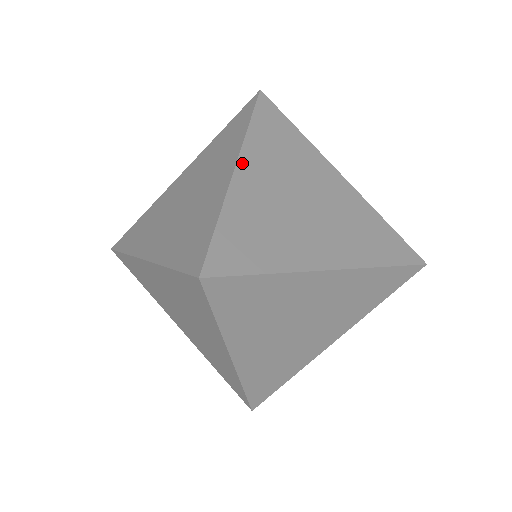
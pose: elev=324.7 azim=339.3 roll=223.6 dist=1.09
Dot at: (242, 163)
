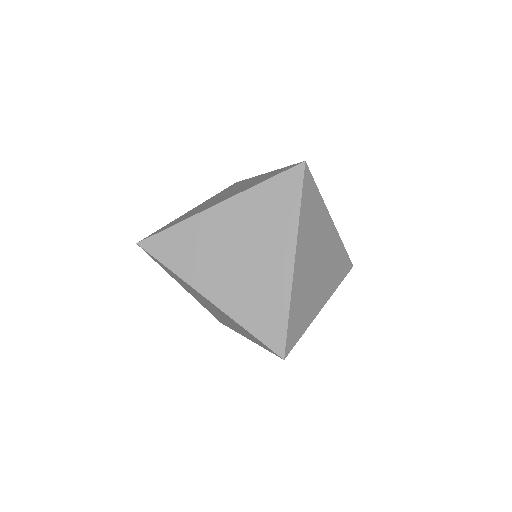
Dot at: occluded
